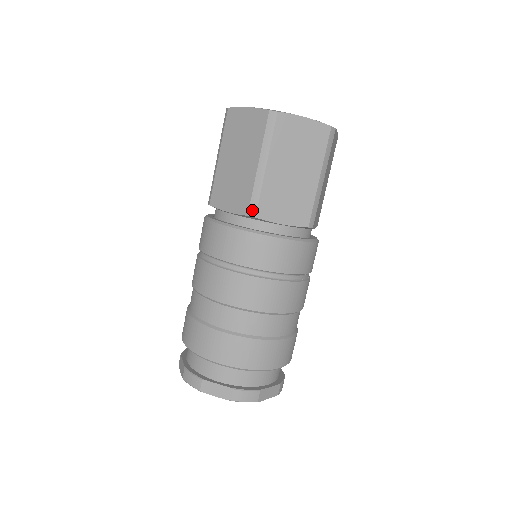
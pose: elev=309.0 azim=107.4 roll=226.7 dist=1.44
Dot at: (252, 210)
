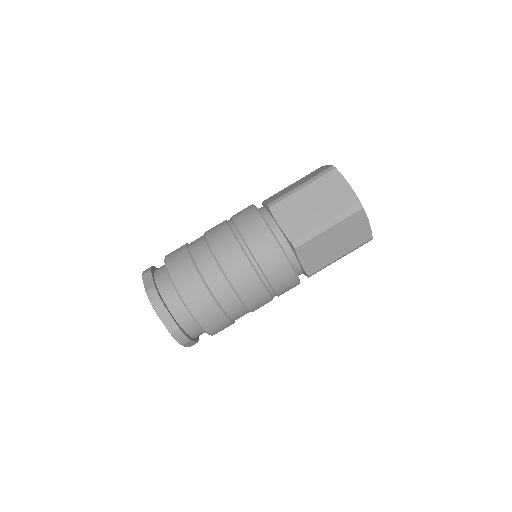
Dot at: (297, 243)
